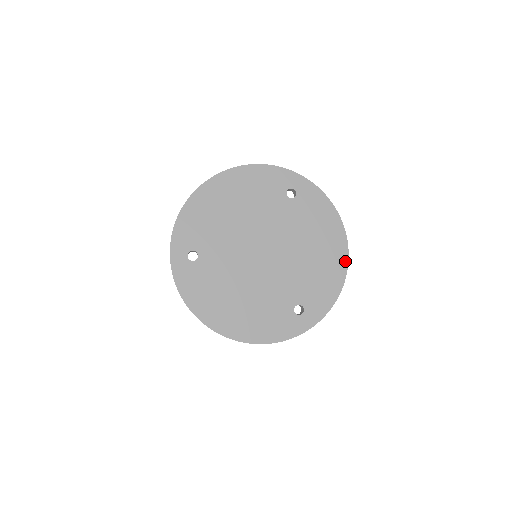
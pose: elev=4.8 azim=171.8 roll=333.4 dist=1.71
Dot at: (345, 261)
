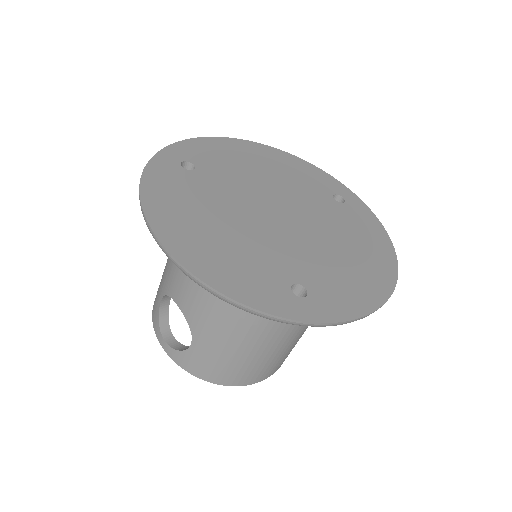
Dot at: (390, 286)
